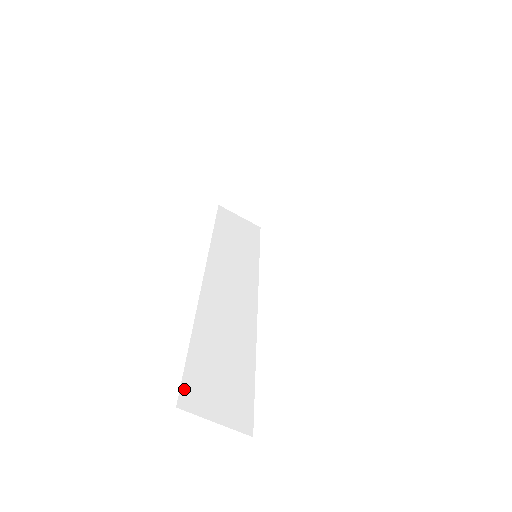
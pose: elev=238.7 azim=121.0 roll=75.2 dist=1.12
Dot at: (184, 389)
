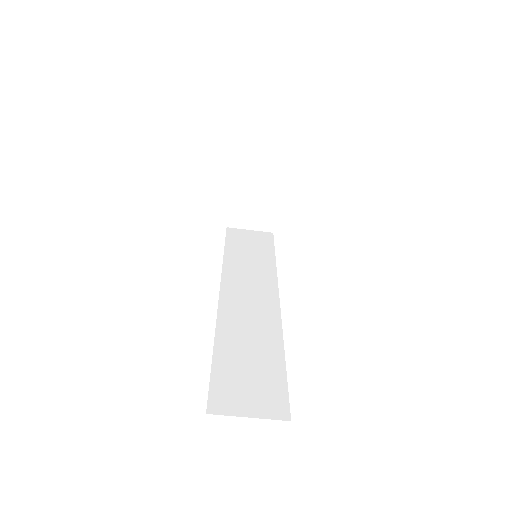
Dot at: (212, 396)
